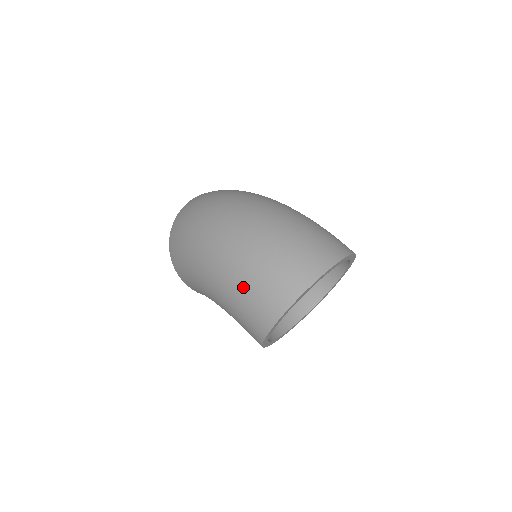
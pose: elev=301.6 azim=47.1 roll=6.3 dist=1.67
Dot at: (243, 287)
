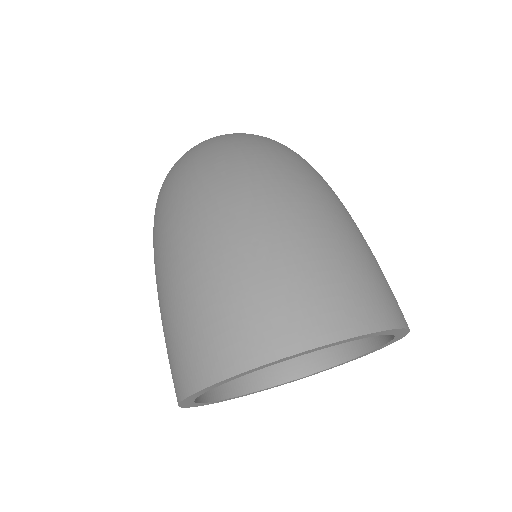
Dot at: (172, 306)
